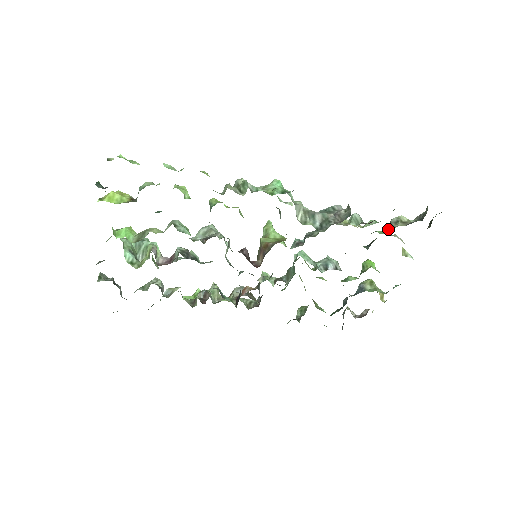
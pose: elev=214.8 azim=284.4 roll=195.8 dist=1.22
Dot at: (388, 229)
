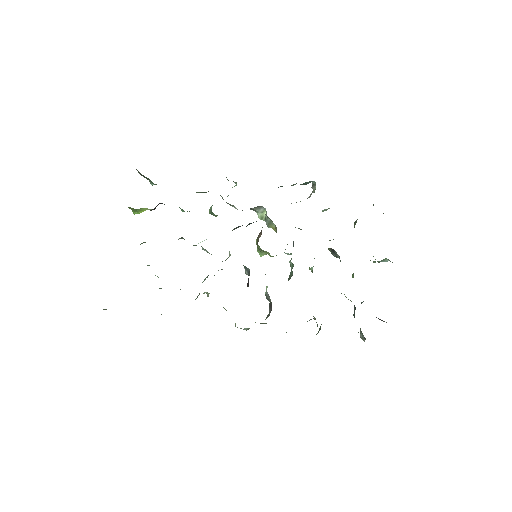
Dot at: (354, 224)
